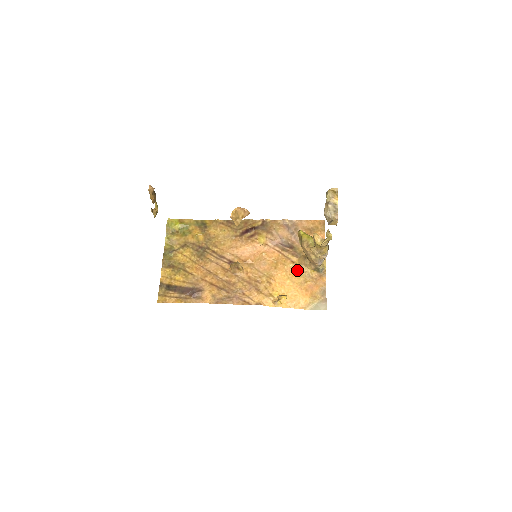
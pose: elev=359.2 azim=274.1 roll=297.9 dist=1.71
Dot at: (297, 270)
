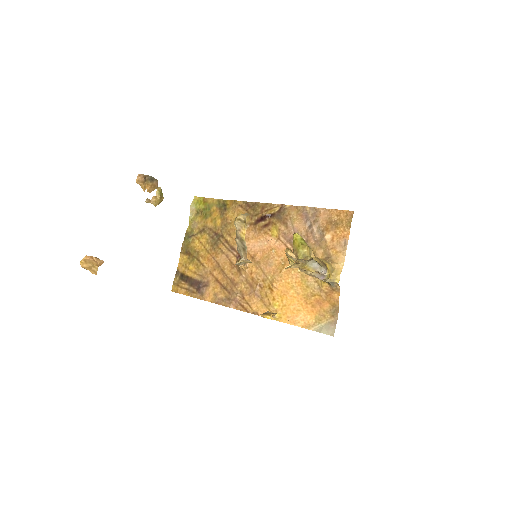
Dot at: (305, 278)
